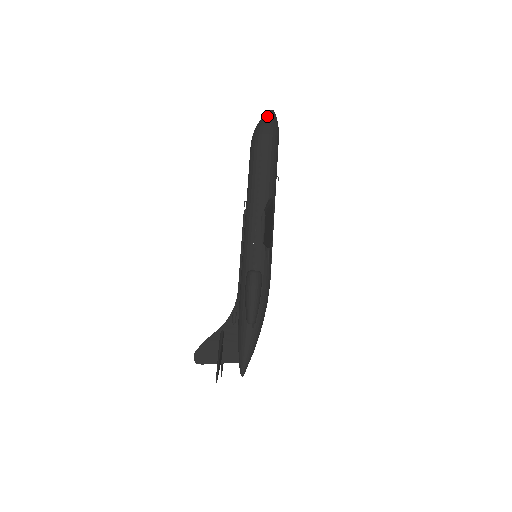
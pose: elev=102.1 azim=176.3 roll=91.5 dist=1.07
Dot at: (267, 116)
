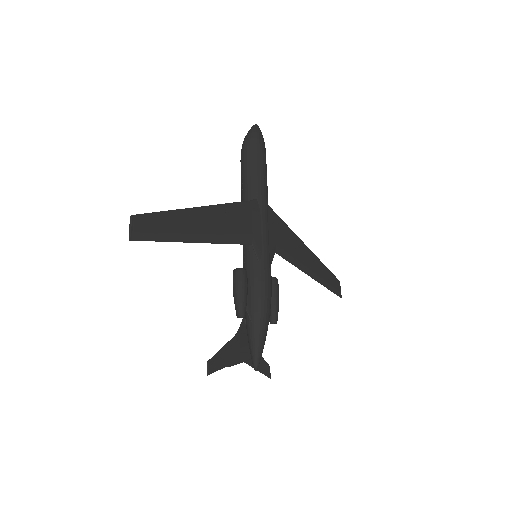
Dot at: occluded
